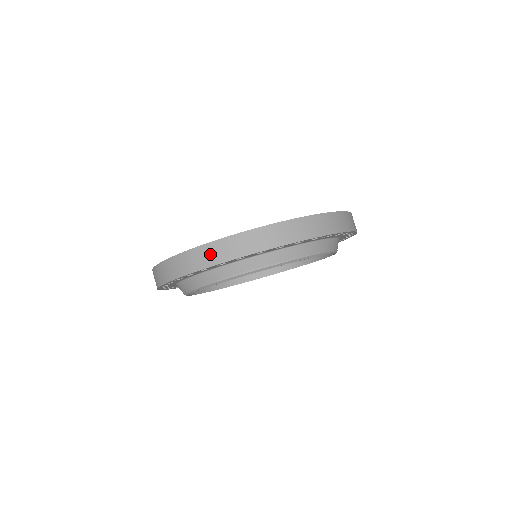
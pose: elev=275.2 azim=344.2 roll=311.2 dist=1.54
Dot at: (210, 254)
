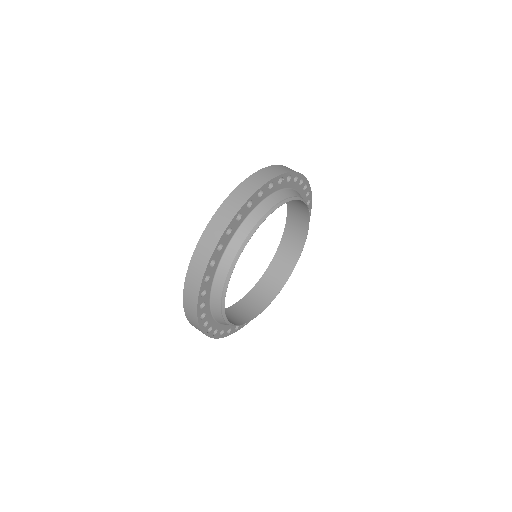
Dot at: (215, 228)
